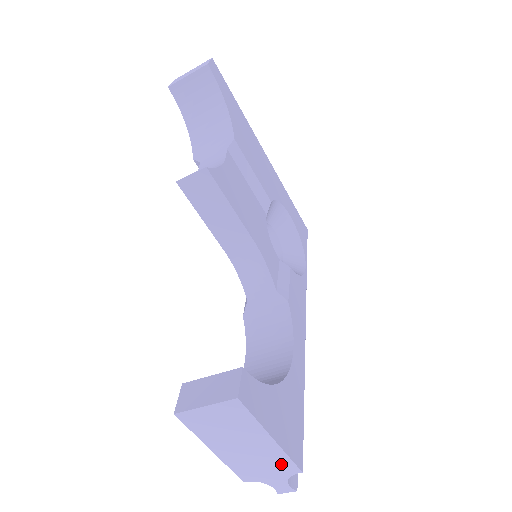
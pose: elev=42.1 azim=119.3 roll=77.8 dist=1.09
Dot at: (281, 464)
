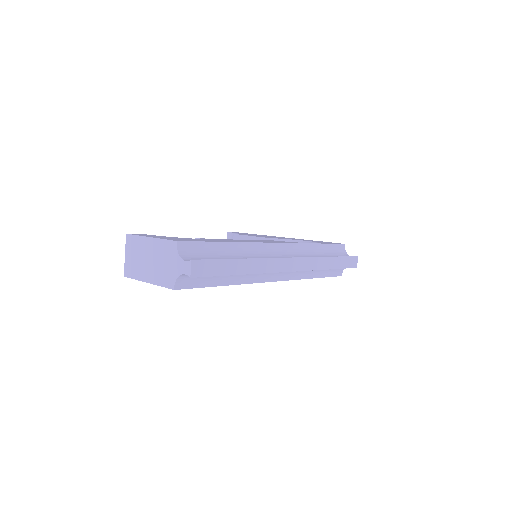
Dot at: (167, 249)
